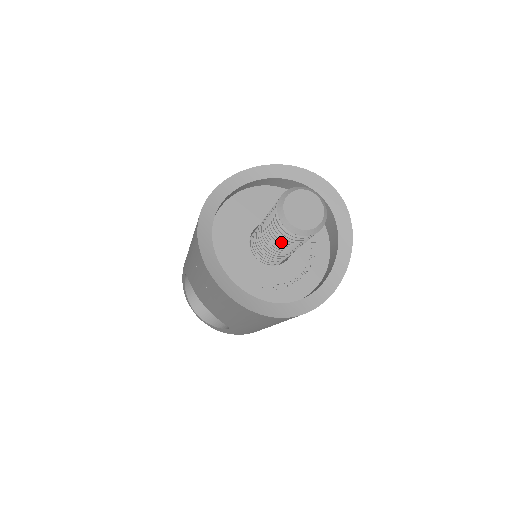
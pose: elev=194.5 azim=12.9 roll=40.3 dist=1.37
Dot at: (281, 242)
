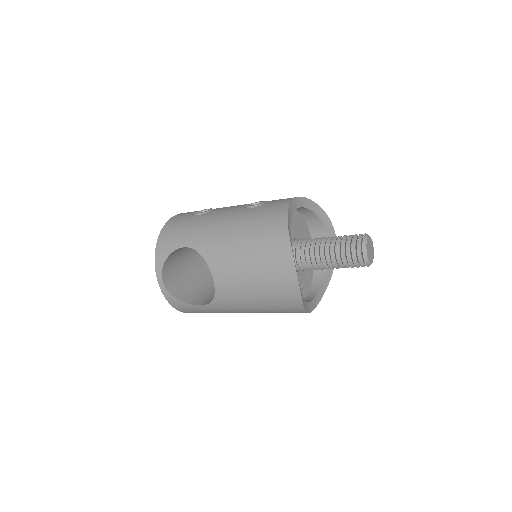
Dot at: (339, 262)
